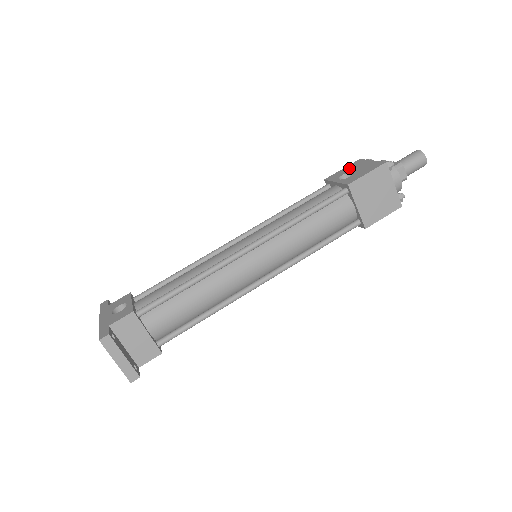
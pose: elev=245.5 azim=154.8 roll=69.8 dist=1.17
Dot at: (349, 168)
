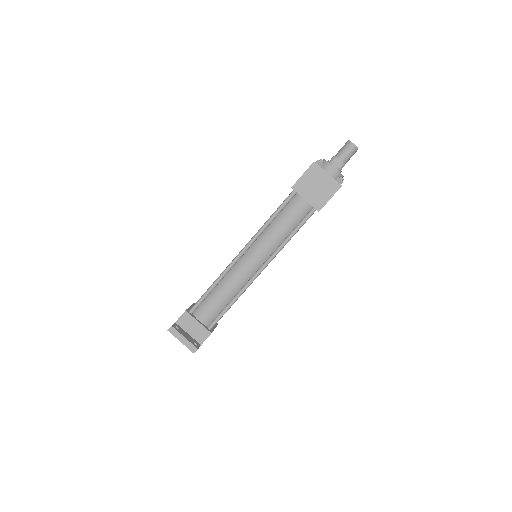
Dot at: occluded
